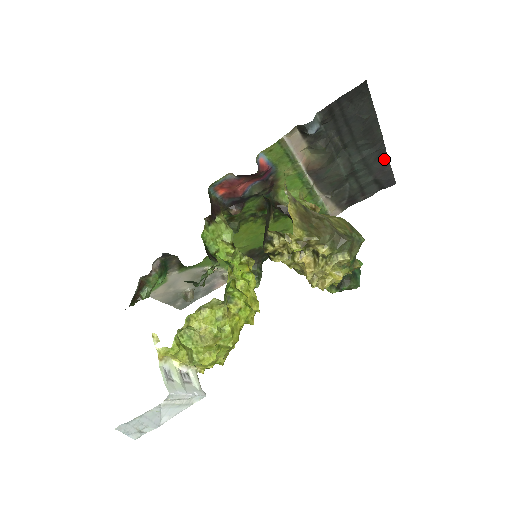
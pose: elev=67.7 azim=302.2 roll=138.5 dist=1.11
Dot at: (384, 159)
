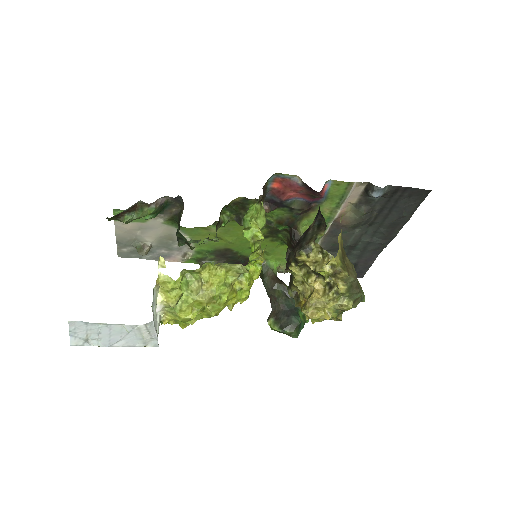
Dot at: (376, 254)
